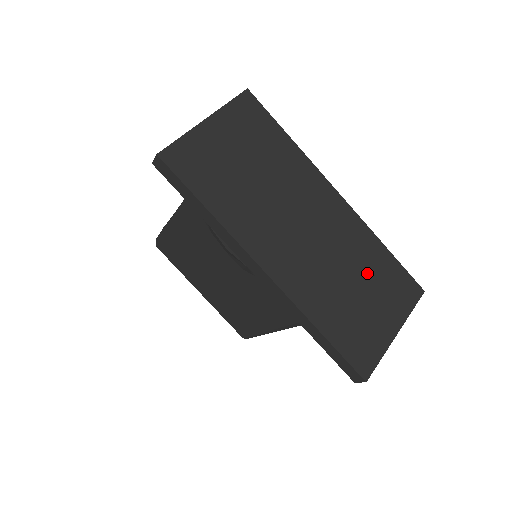
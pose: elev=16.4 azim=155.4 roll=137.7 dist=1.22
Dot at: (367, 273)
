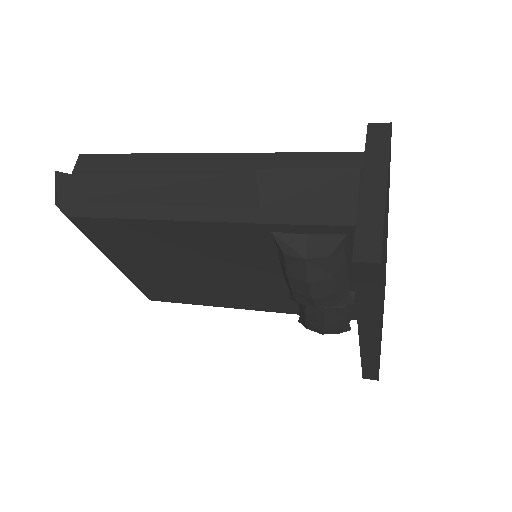
Dot at: occluded
